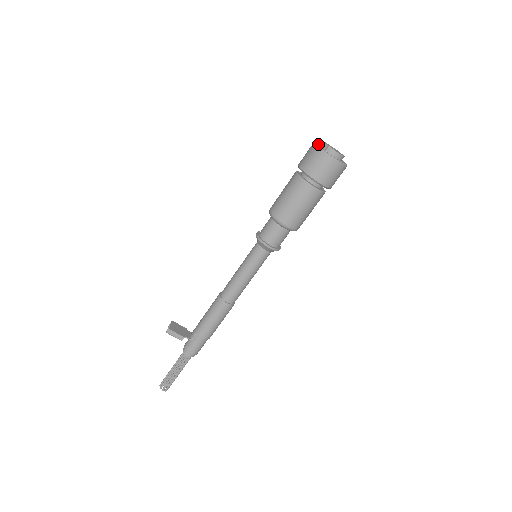
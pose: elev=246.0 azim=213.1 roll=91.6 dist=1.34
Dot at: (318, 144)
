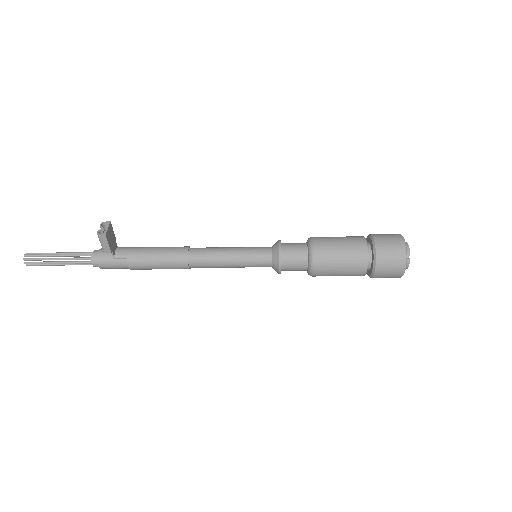
Dot at: occluded
